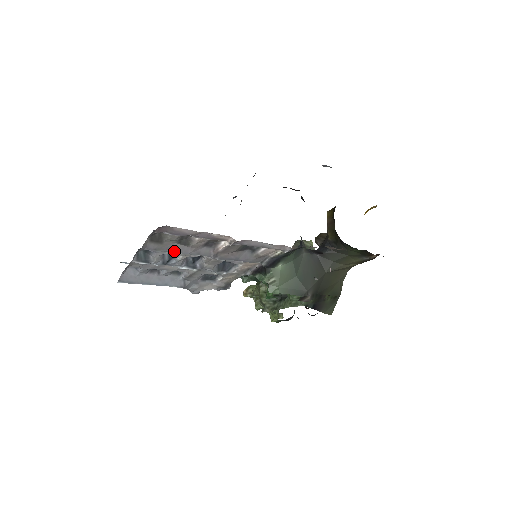
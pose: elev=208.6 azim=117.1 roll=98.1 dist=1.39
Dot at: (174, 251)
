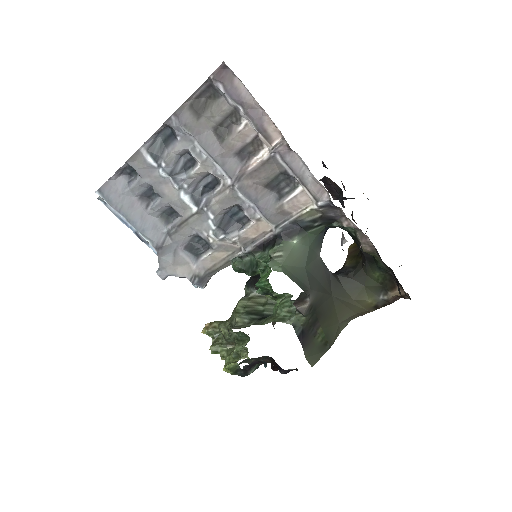
Dot at: (202, 143)
